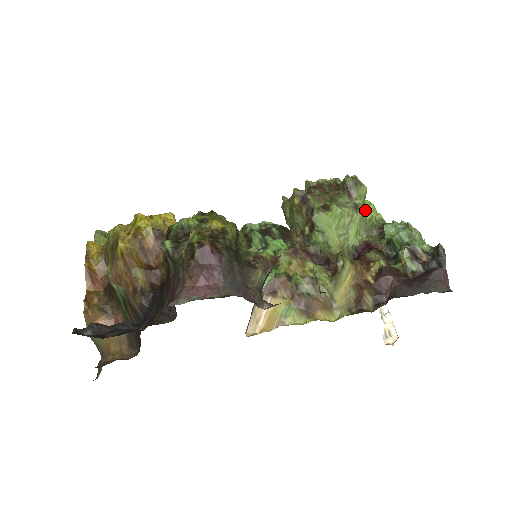
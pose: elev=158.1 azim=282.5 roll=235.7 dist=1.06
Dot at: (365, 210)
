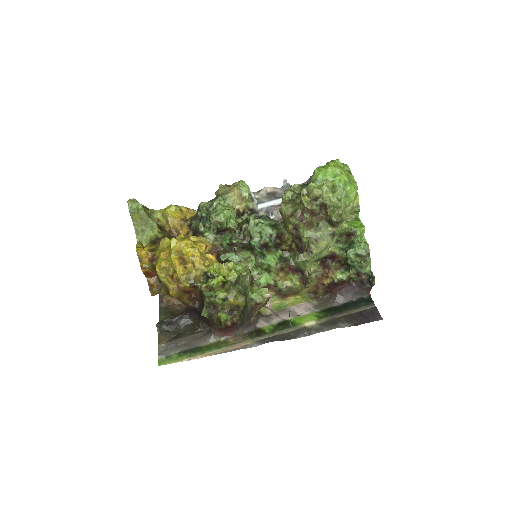
Dot at: (346, 205)
